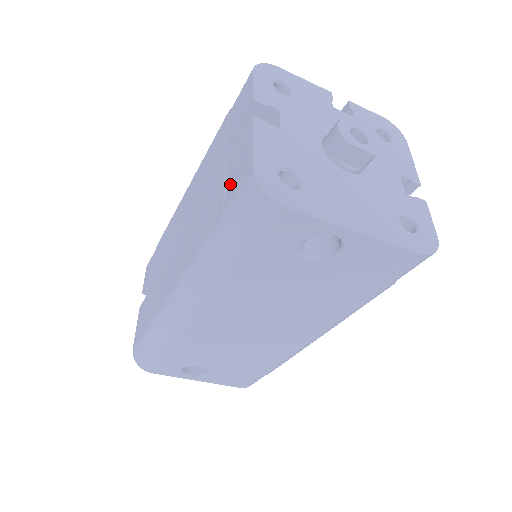
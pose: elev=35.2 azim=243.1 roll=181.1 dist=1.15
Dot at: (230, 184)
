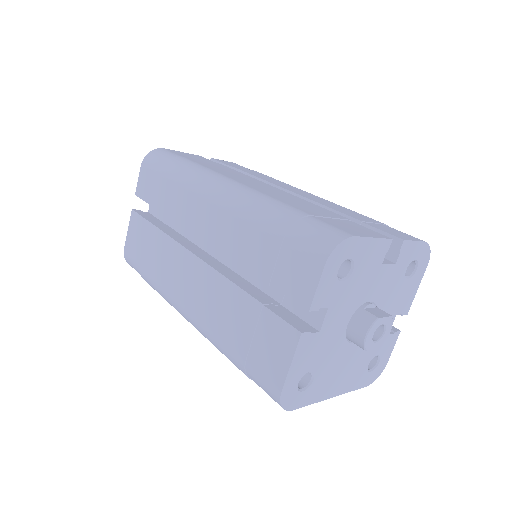
Dot at: (259, 348)
